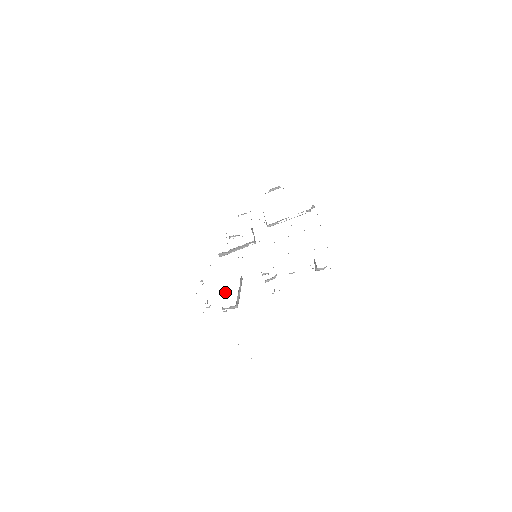
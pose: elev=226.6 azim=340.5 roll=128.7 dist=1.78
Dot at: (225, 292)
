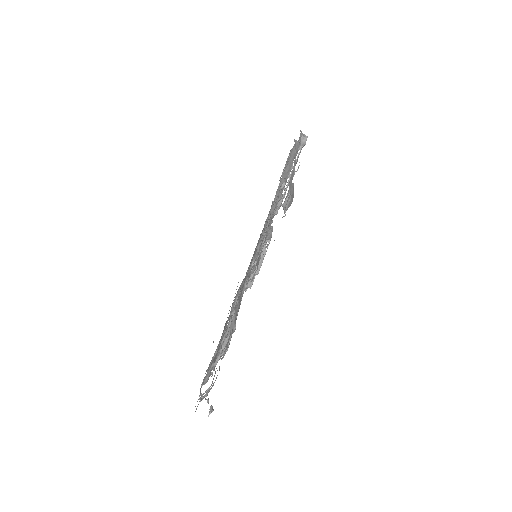
Dot at: occluded
